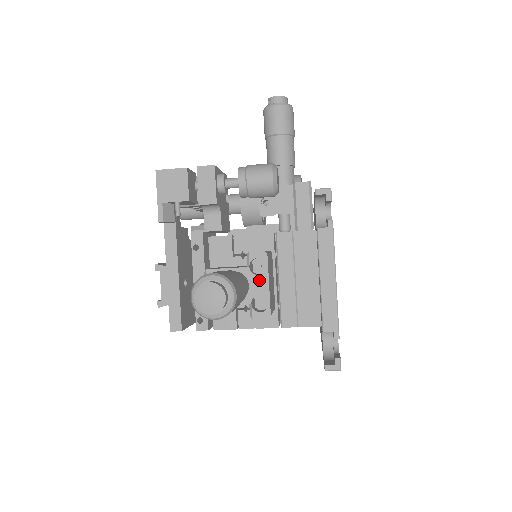
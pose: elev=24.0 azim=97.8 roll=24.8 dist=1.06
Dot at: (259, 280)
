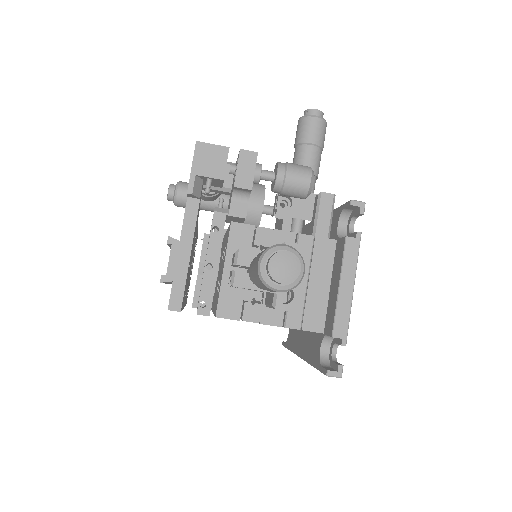
Dot at: occluded
